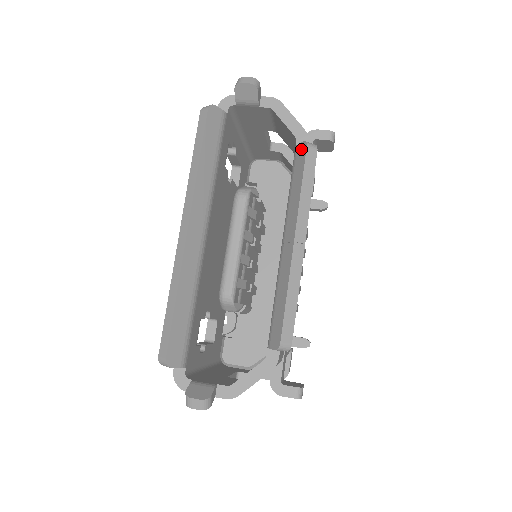
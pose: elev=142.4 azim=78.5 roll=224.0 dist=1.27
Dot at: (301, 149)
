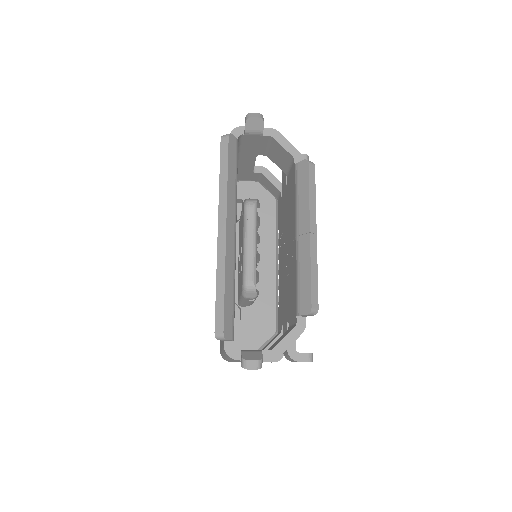
Dot at: (303, 165)
